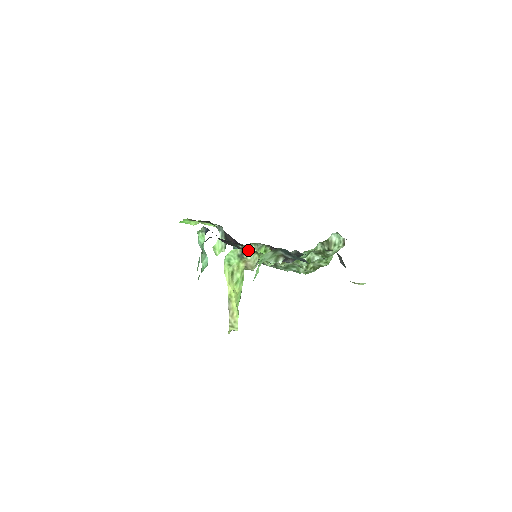
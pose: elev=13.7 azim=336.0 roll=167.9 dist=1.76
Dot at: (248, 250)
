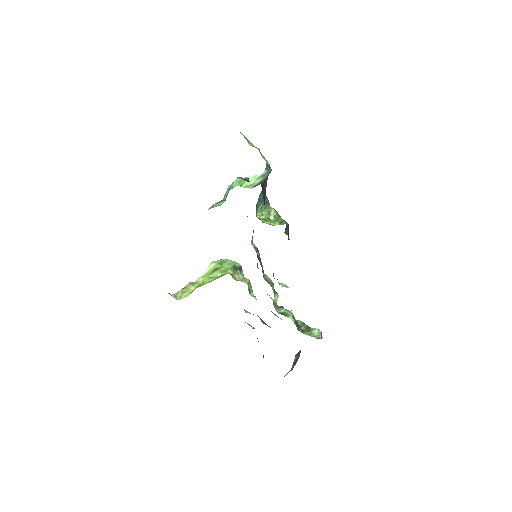
Dot at: (268, 211)
